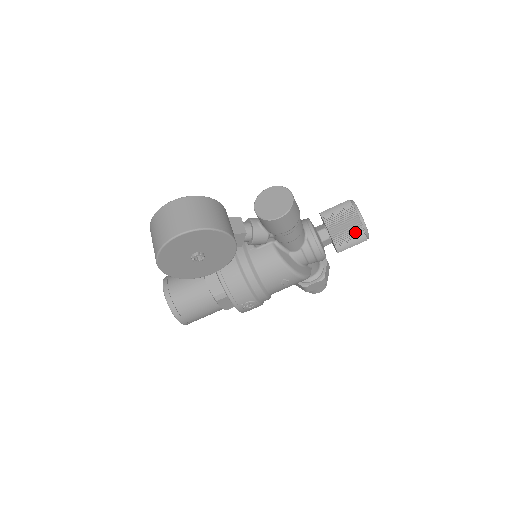
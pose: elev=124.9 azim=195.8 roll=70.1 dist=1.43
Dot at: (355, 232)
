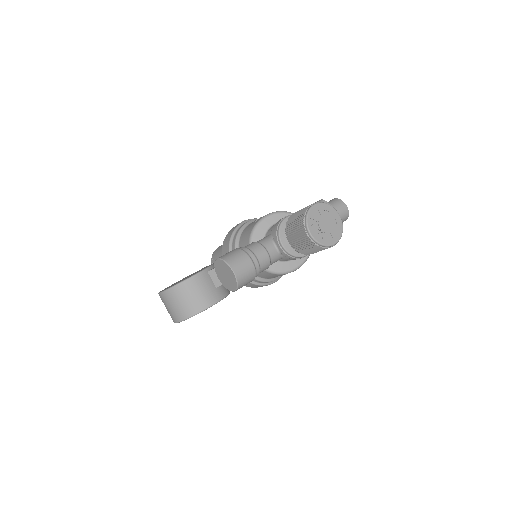
Dot at: (319, 249)
